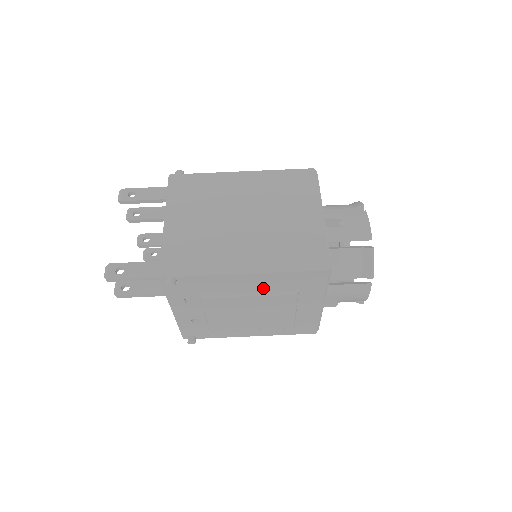
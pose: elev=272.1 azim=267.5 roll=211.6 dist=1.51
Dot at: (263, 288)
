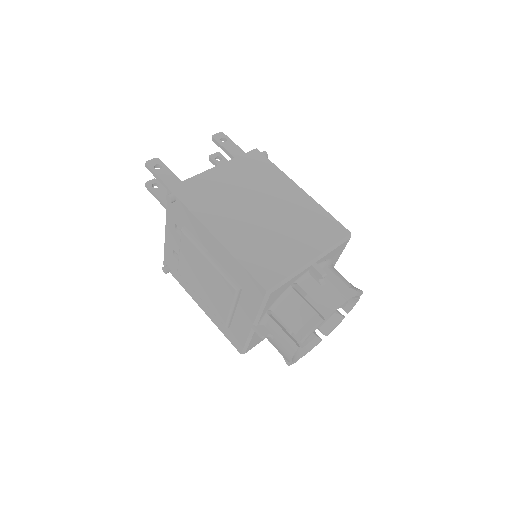
Dot at: (221, 264)
